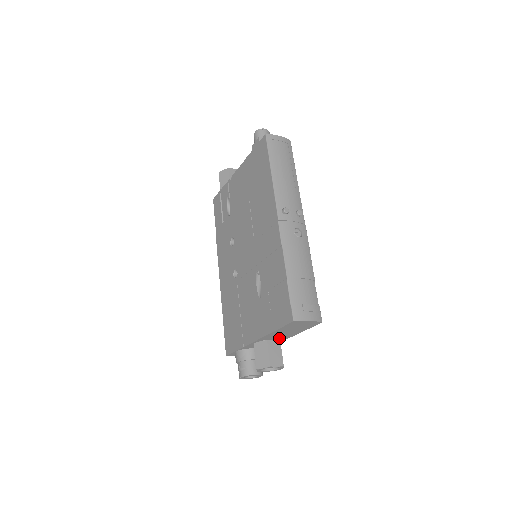
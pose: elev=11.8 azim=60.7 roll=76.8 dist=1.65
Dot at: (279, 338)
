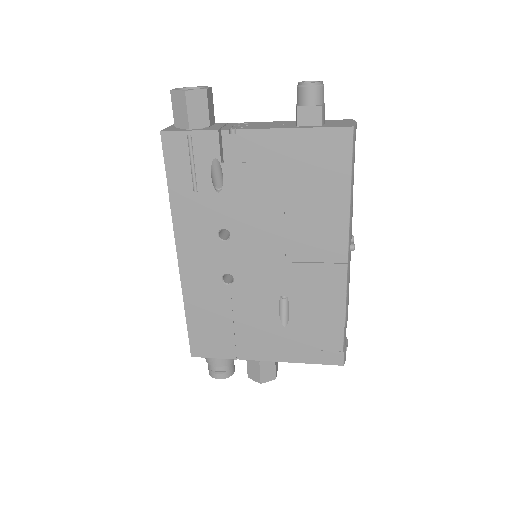
Dot at: occluded
